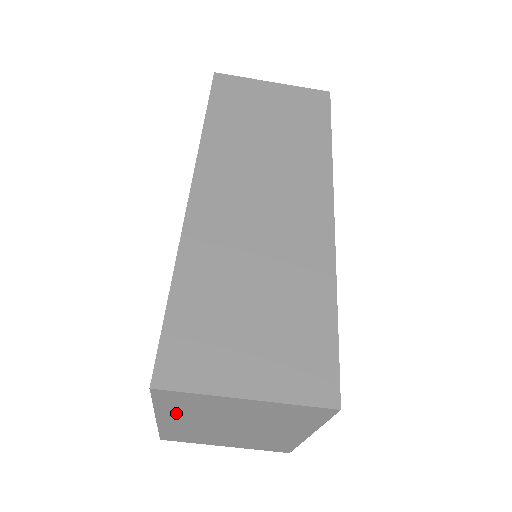
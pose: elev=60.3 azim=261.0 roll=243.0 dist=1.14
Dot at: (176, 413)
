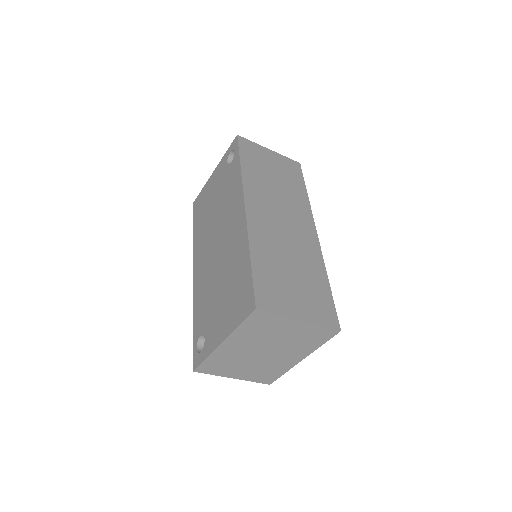
Dot at: (243, 336)
